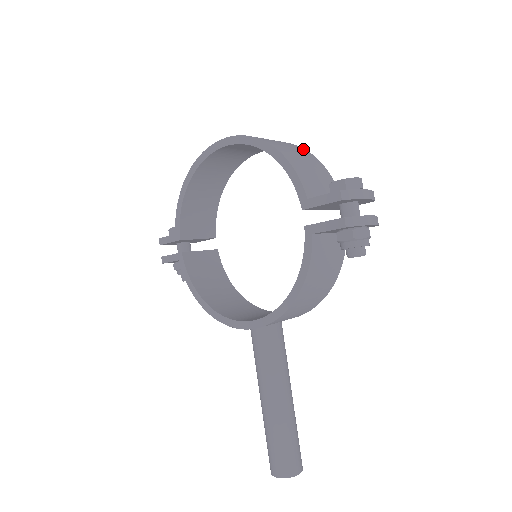
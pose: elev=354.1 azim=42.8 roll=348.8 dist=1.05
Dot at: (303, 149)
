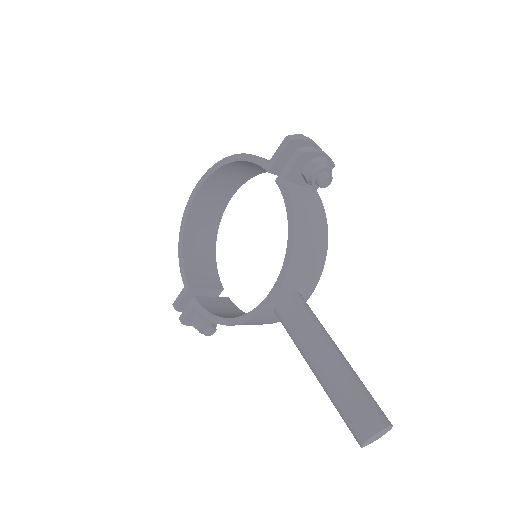
Dot at: occluded
